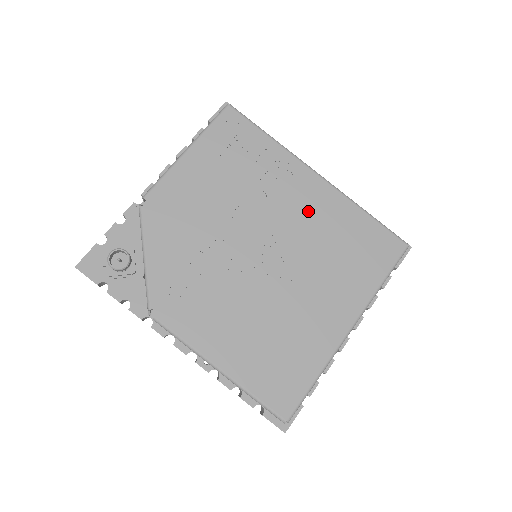
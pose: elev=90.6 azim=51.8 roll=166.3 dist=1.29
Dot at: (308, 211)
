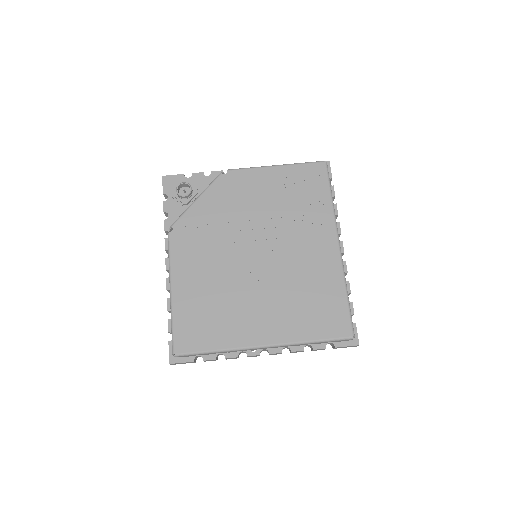
Dot at: (310, 258)
